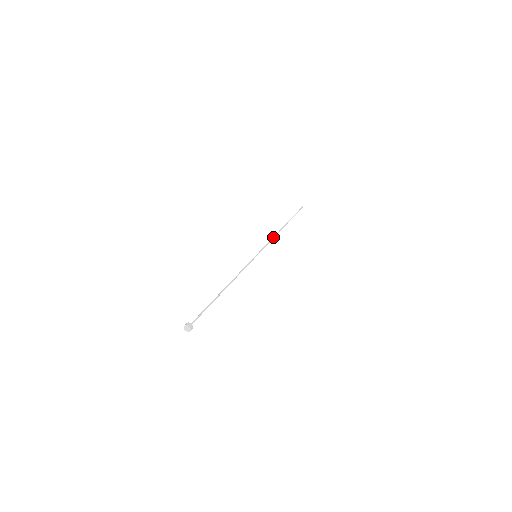
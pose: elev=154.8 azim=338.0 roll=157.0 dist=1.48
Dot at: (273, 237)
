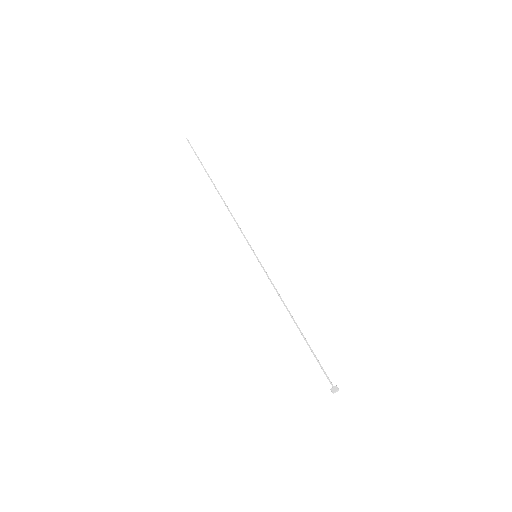
Dot at: (232, 215)
